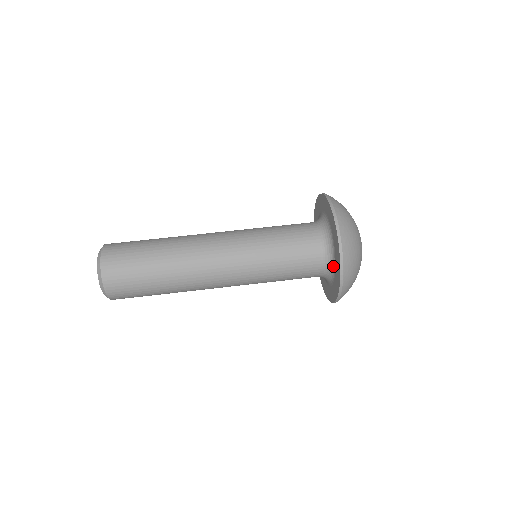
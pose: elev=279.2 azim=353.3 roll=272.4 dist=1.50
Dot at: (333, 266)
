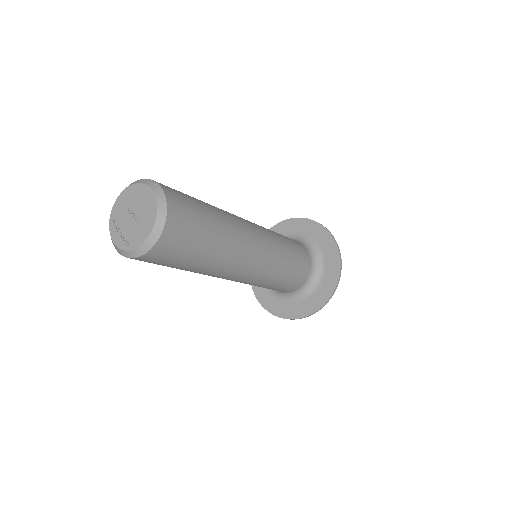
Dot at: (293, 299)
